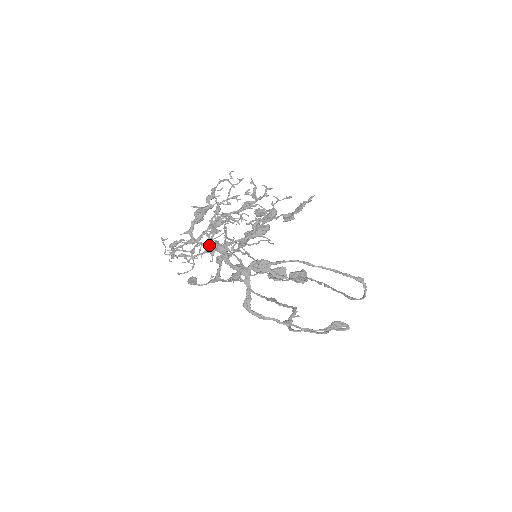
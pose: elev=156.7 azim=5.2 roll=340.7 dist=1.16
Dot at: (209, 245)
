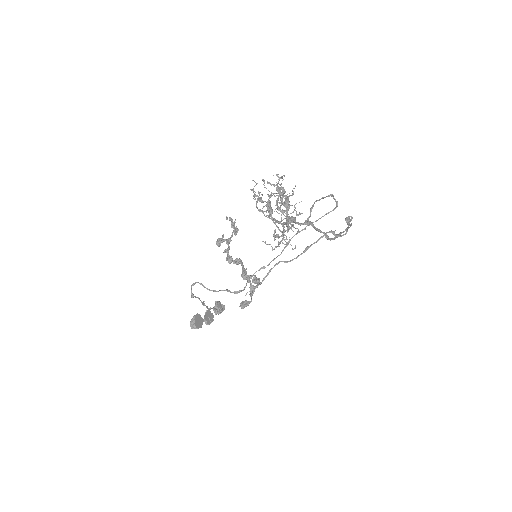
Dot at: (290, 220)
